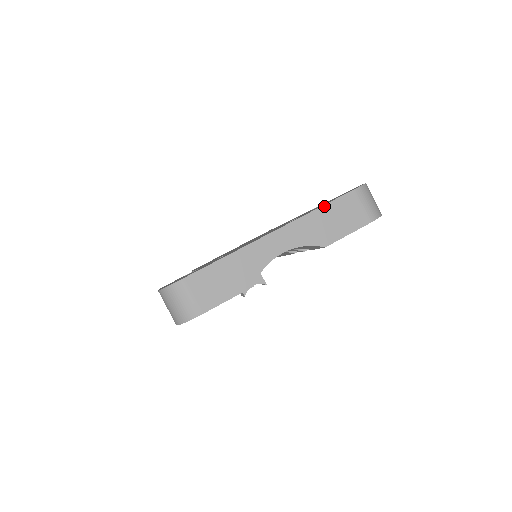
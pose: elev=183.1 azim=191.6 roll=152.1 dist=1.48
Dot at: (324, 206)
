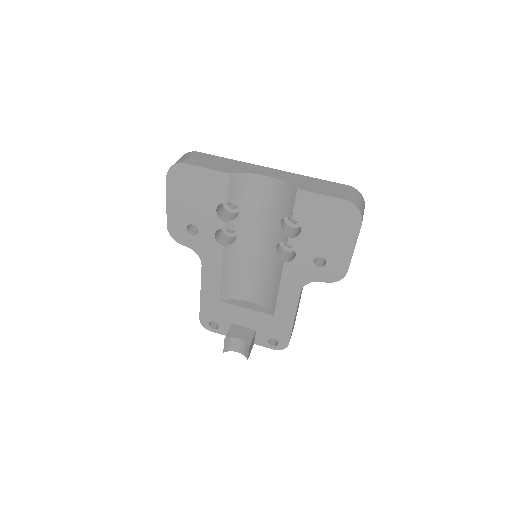
Dot at: (318, 179)
